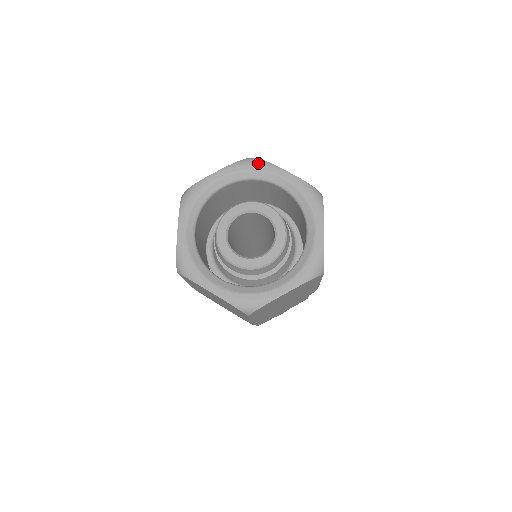
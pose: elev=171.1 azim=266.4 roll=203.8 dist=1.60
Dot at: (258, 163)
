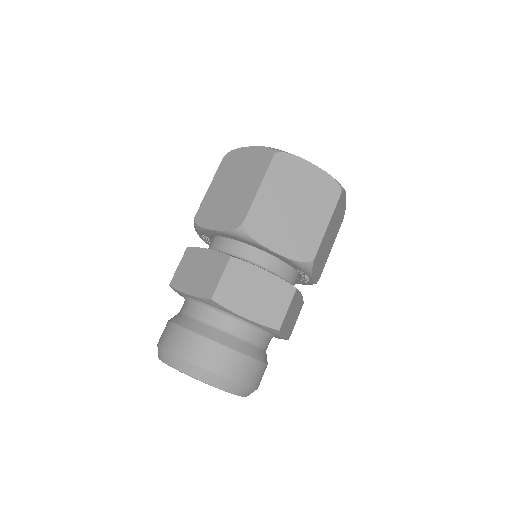
Dot at: occluded
